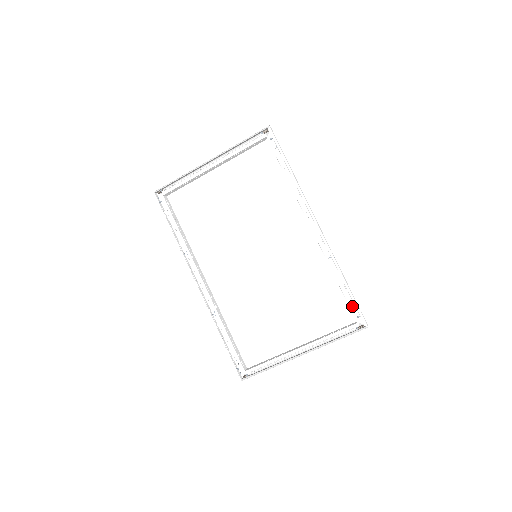
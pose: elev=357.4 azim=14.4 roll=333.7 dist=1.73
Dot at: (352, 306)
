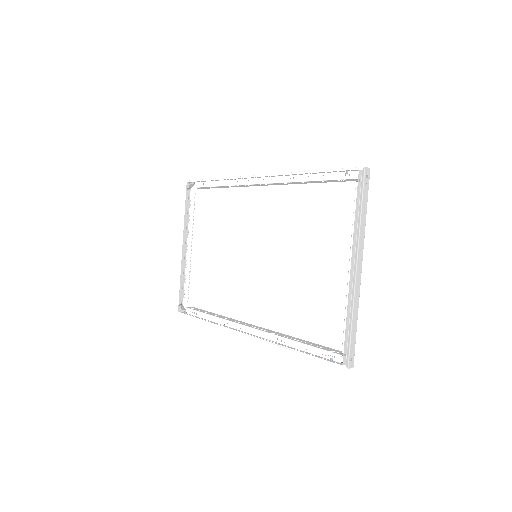
Dot at: (337, 176)
